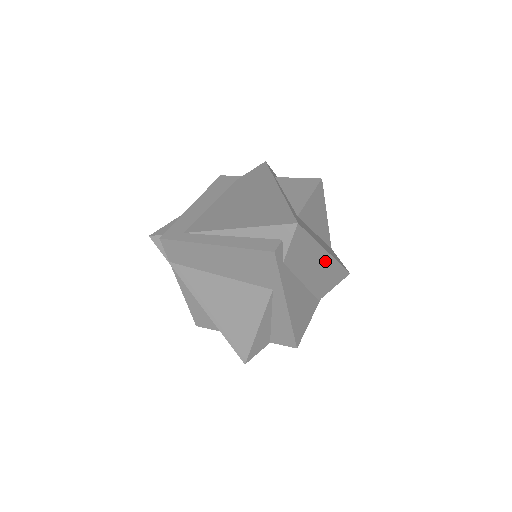
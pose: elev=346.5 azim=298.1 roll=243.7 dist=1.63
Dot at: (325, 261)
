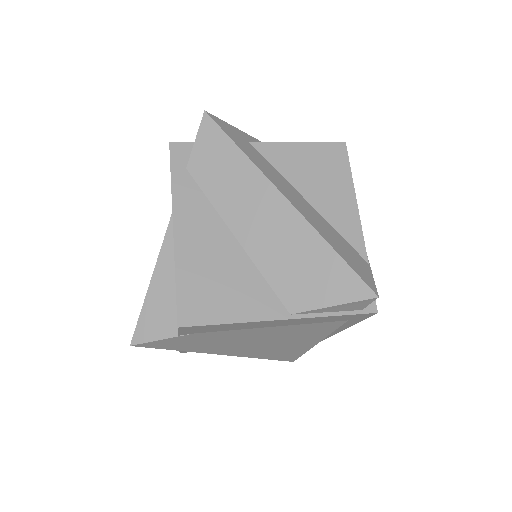
Dot at: (285, 217)
